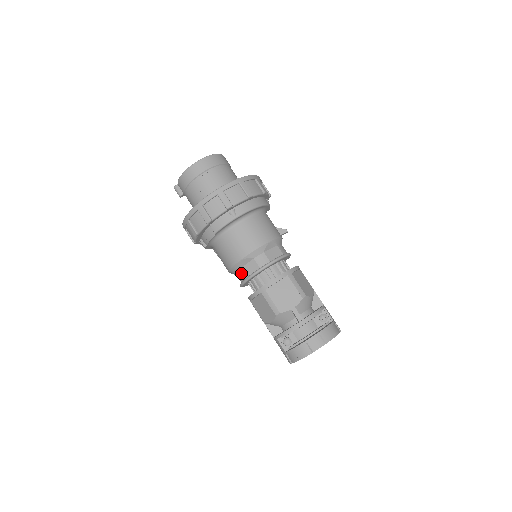
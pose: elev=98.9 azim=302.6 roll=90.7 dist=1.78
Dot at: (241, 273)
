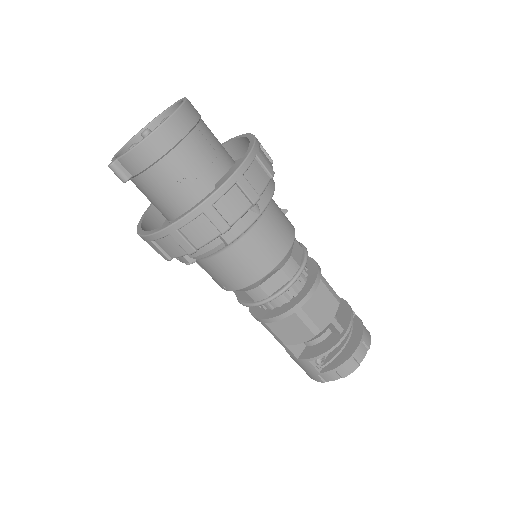
Dot at: (259, 291)
